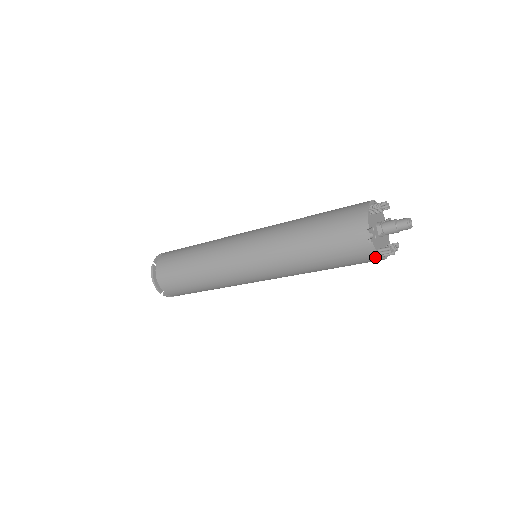
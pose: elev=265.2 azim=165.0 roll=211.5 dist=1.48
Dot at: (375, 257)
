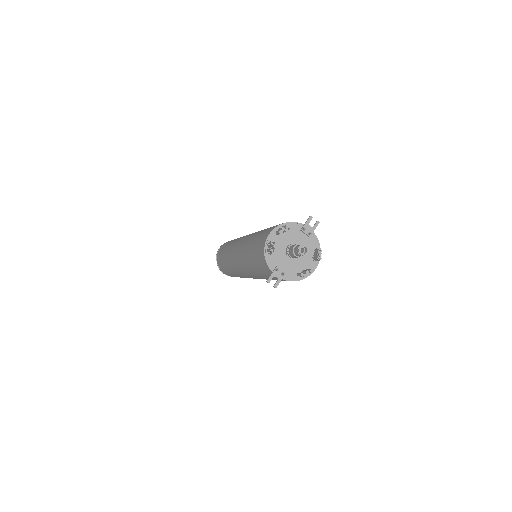
Dot at: (299, 280)
